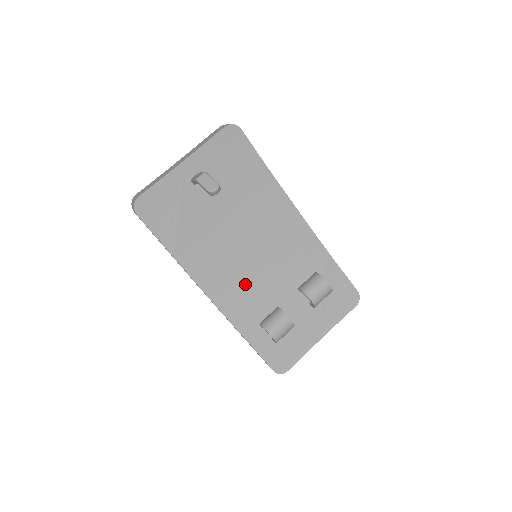
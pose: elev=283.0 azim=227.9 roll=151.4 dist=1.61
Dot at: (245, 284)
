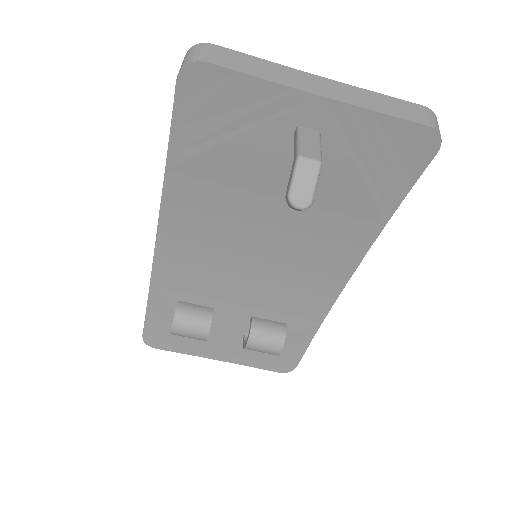
Dot at: (210, 265)
